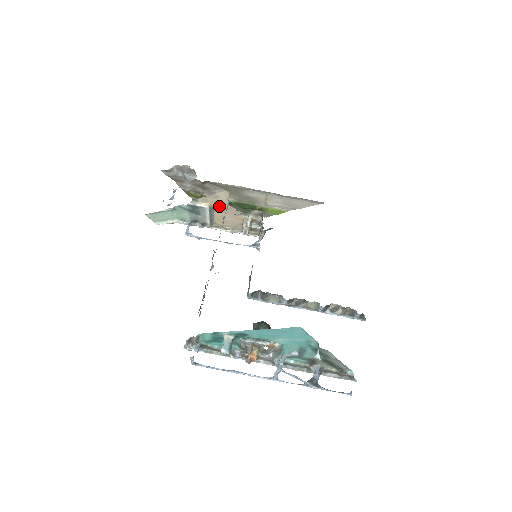
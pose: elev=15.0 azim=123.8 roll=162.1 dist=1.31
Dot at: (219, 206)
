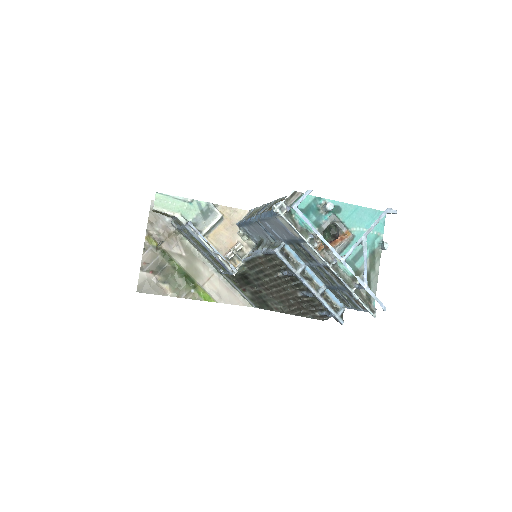
Dot at: (228, 221)
